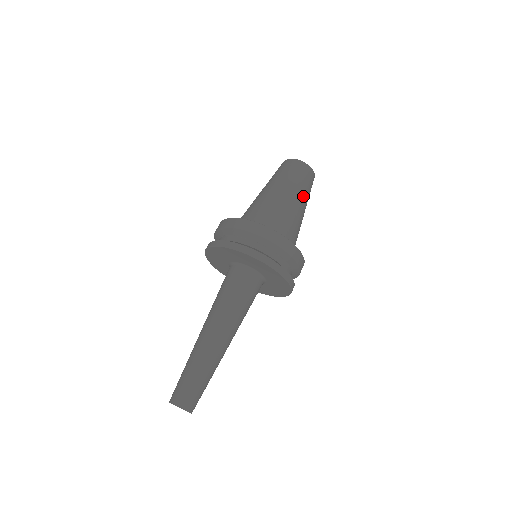
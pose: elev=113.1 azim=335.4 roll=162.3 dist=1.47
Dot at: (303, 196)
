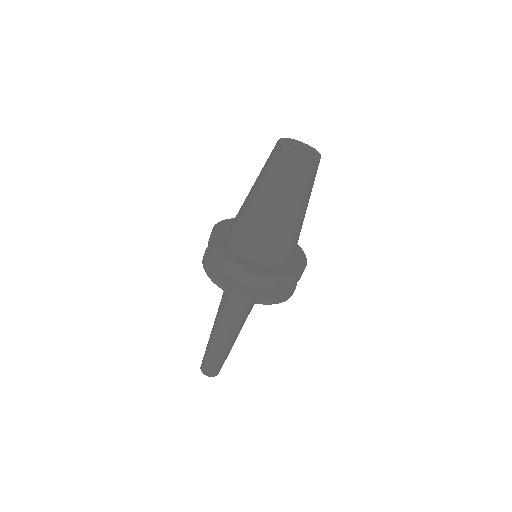
Dot at: (306, 200)
